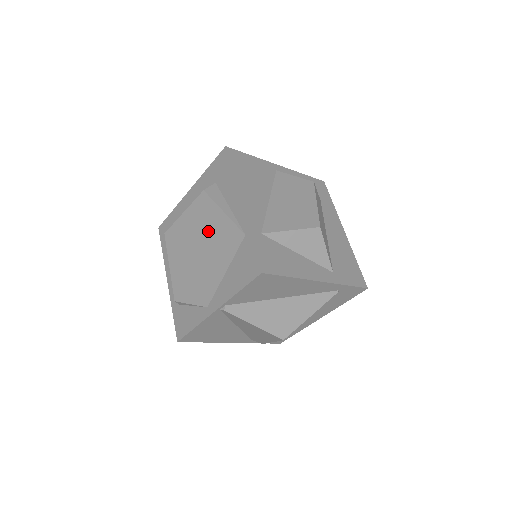
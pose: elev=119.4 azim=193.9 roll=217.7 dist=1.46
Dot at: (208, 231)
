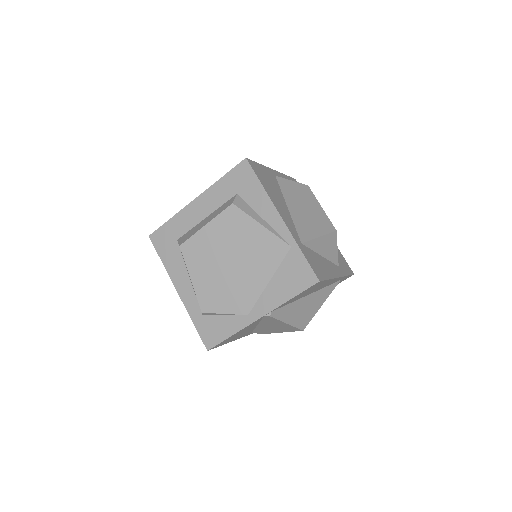
Dot at: (243, 243)
